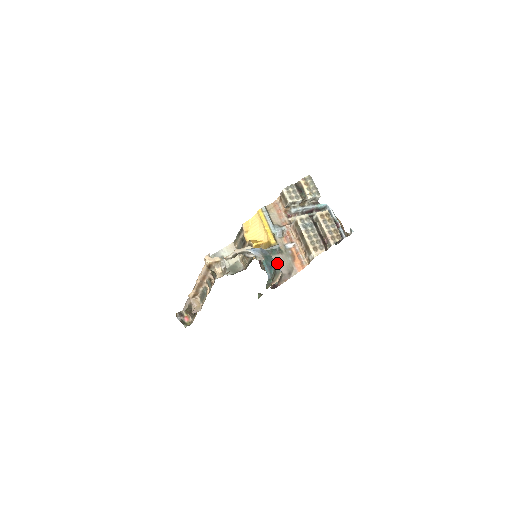
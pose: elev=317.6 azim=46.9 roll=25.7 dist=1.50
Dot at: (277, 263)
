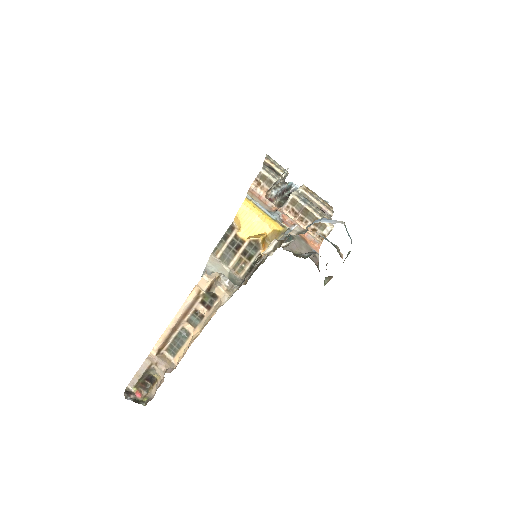
Dot at: (299, 249)
